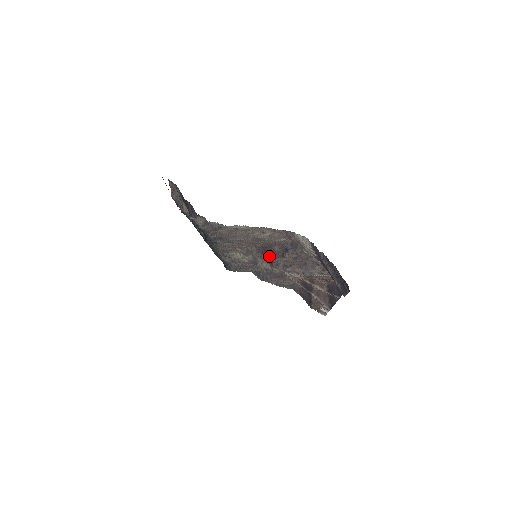
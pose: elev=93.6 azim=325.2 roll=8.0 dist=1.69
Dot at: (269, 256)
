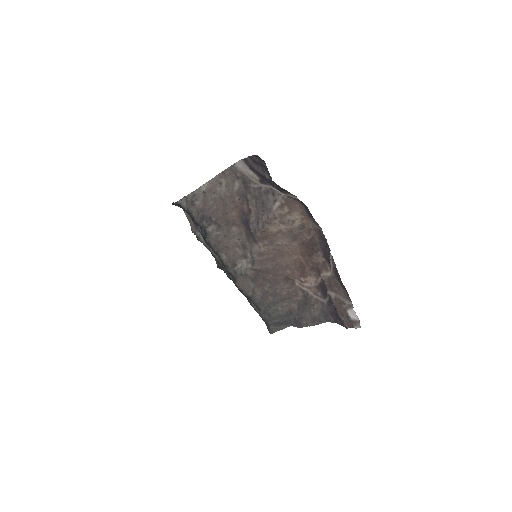
Dot at: (250, 230)
